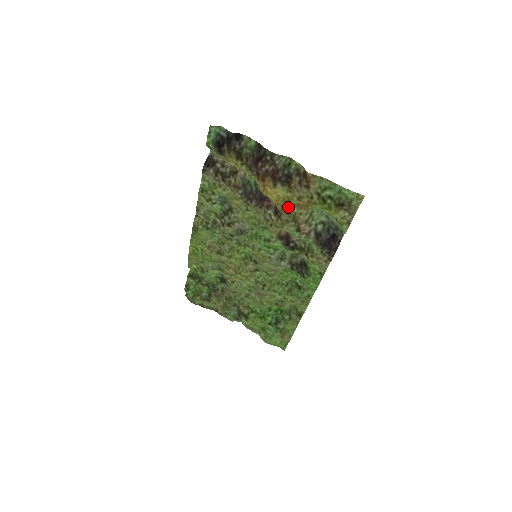
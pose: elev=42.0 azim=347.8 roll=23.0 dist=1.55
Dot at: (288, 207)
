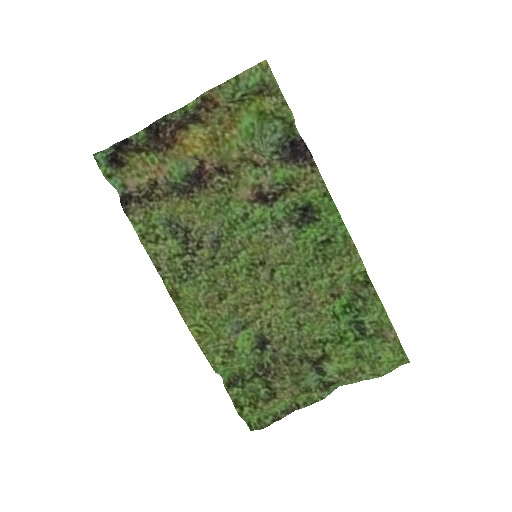
Dot at: (220, 142)
